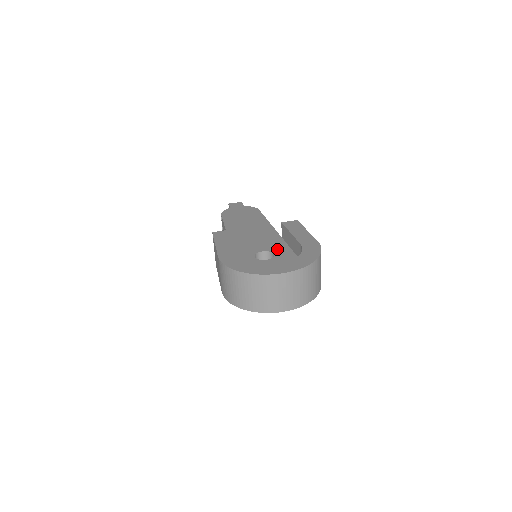
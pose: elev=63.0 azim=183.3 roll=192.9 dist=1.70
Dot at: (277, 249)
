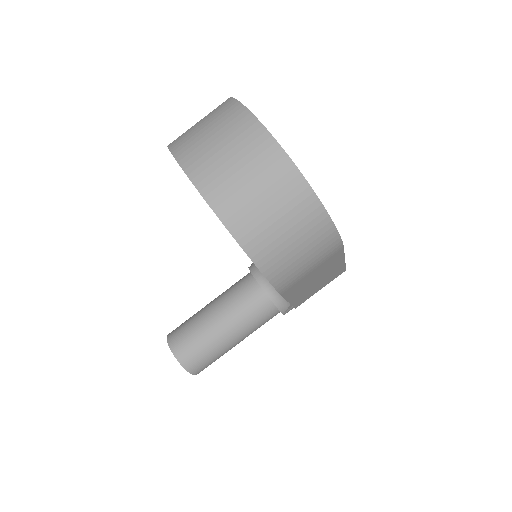
Dot at: occluded
